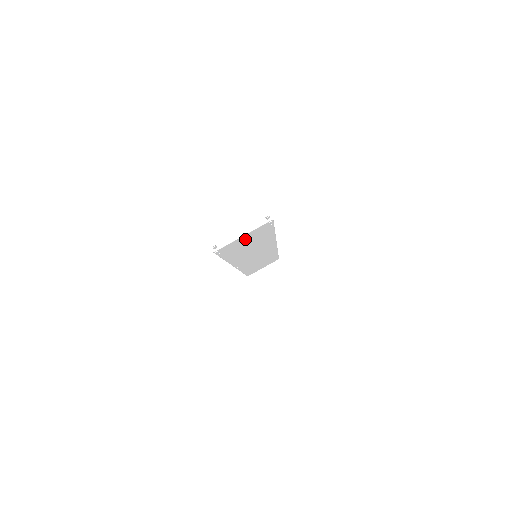
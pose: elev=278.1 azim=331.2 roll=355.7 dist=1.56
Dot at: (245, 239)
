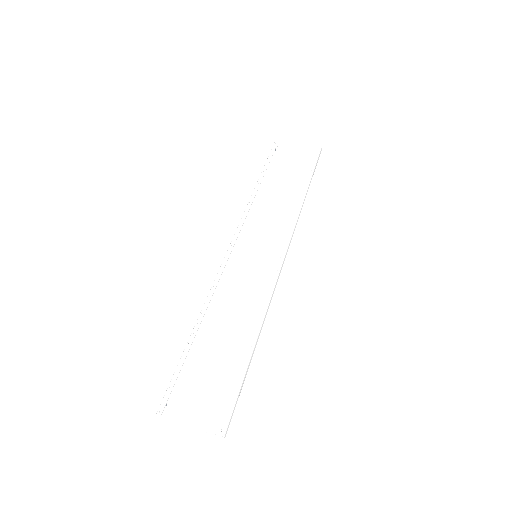
Dot at: (200, 401)
